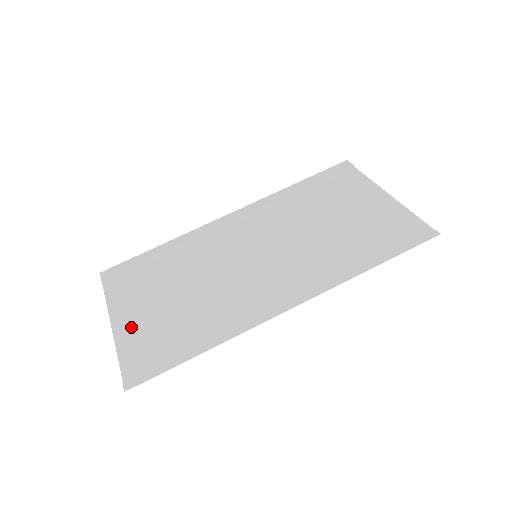
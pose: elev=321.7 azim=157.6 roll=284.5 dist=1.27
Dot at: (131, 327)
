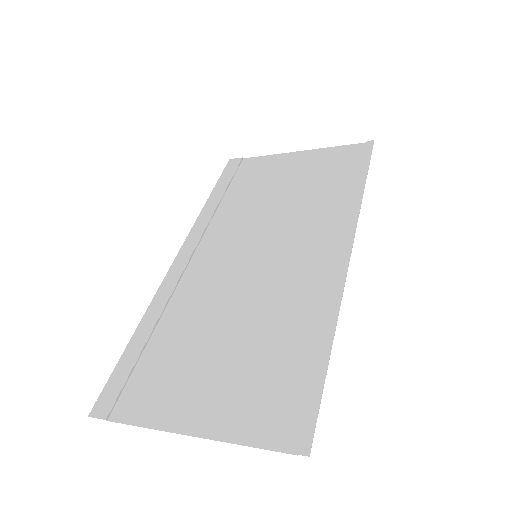
Dot at: (216, 411)
